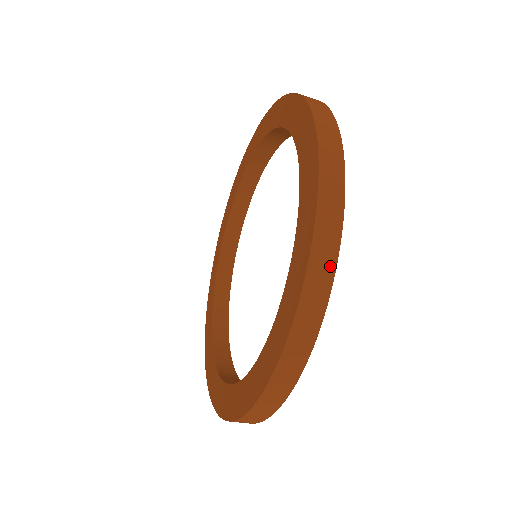
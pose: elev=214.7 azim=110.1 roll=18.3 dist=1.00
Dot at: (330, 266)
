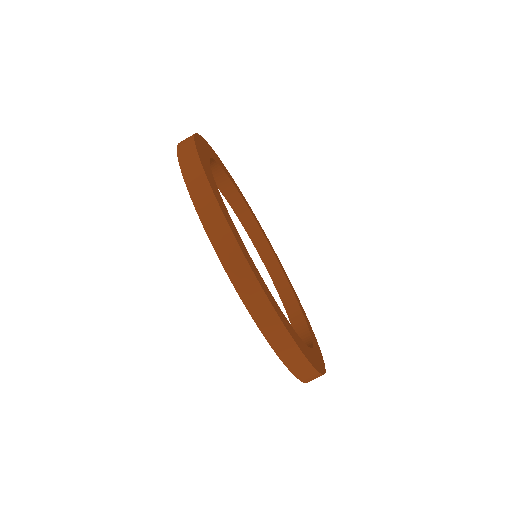
Dot at: (190, 140)
